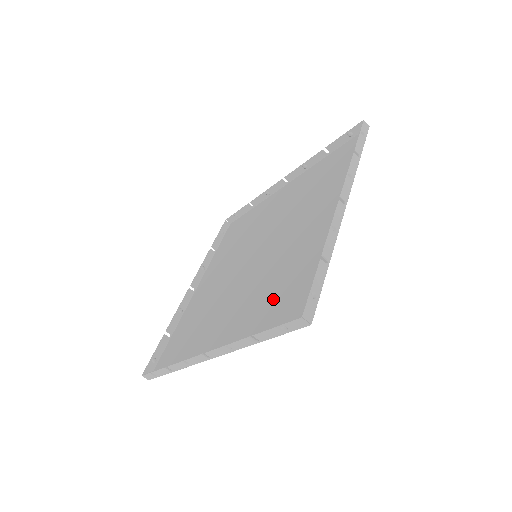
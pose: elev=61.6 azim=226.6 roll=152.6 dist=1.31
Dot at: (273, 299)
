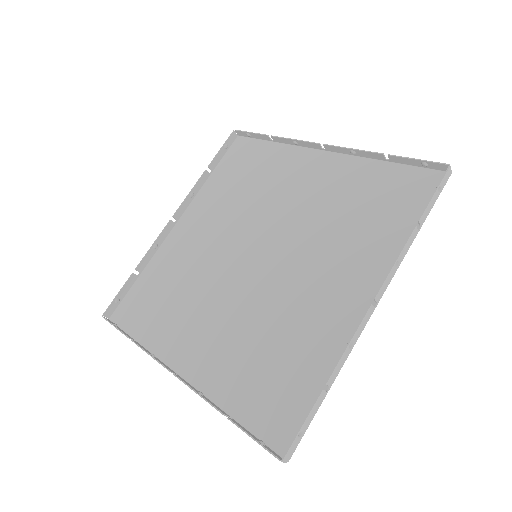
Dot at: (259, 368)
